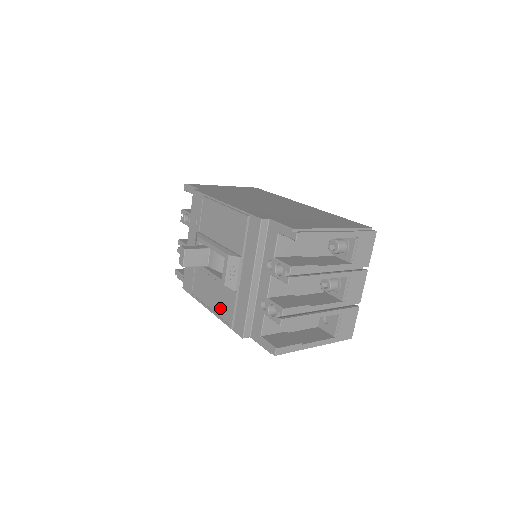
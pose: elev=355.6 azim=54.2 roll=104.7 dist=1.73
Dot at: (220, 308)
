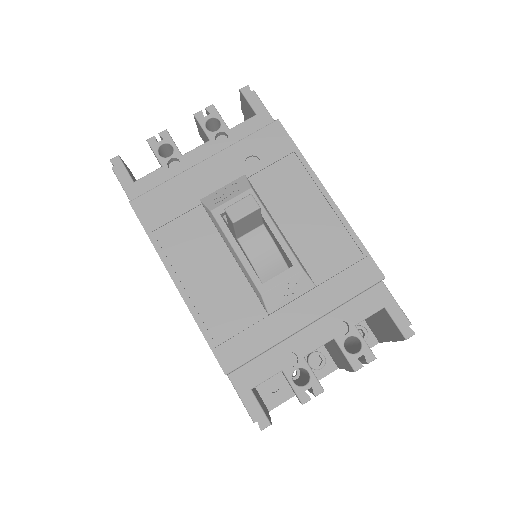
Dot at: (210, 304)
